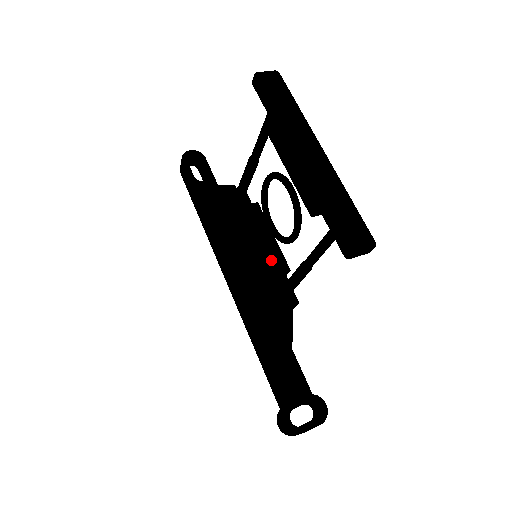
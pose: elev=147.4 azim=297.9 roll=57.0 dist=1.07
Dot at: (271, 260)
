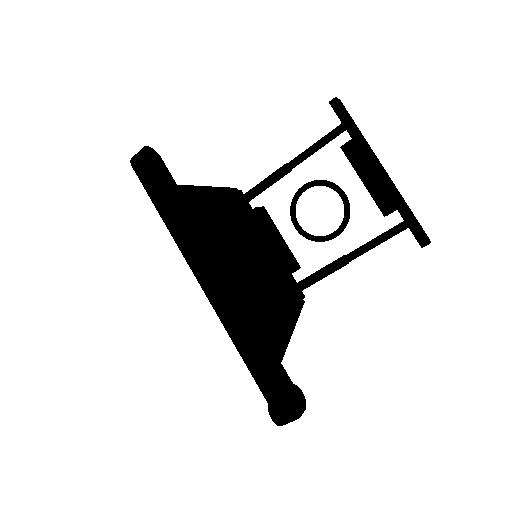
Dot at: occluded
